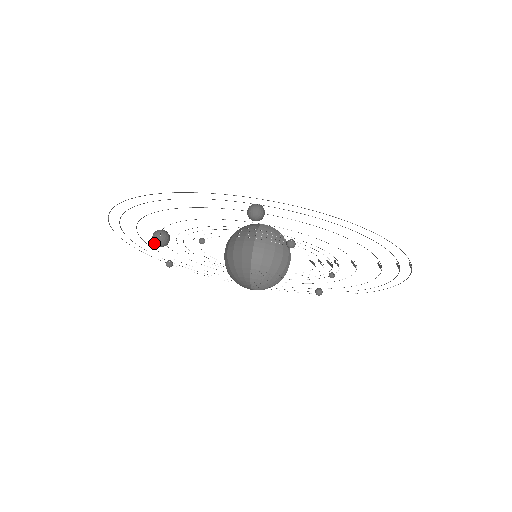
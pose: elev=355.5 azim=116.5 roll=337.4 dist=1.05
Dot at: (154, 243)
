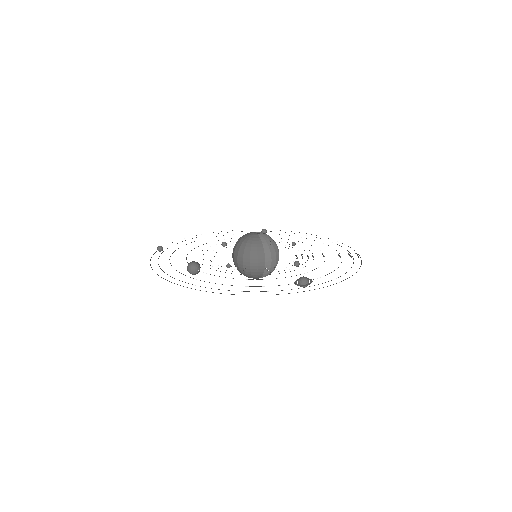
Dot at: occluded
